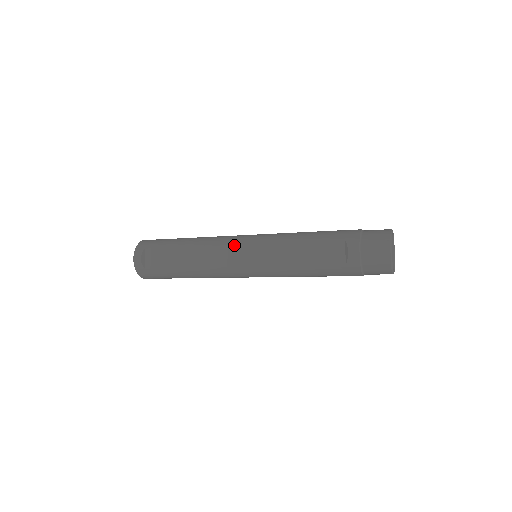
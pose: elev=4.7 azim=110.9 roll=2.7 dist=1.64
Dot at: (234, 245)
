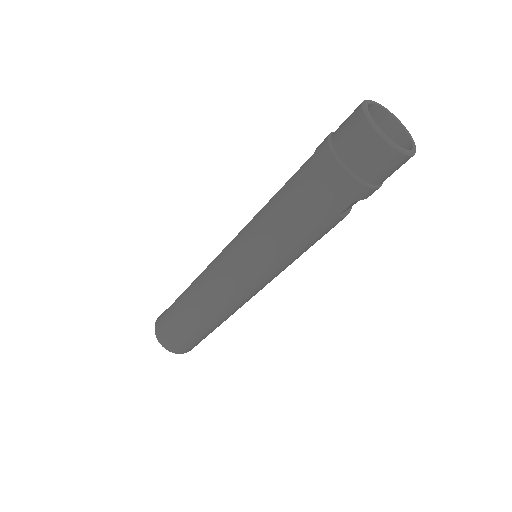
Dot at: occluded
